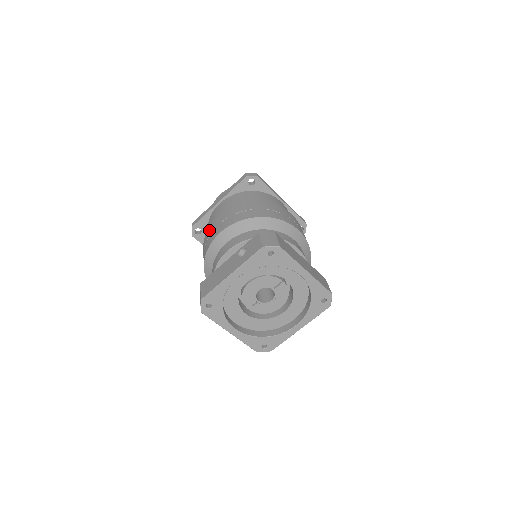
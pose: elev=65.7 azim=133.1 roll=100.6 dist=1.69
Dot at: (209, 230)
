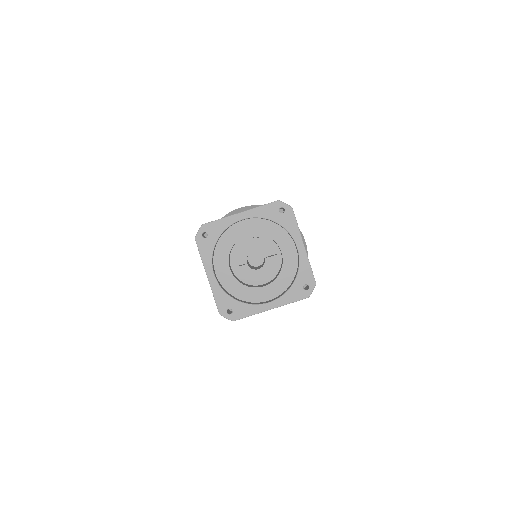
Dot at: occluded
